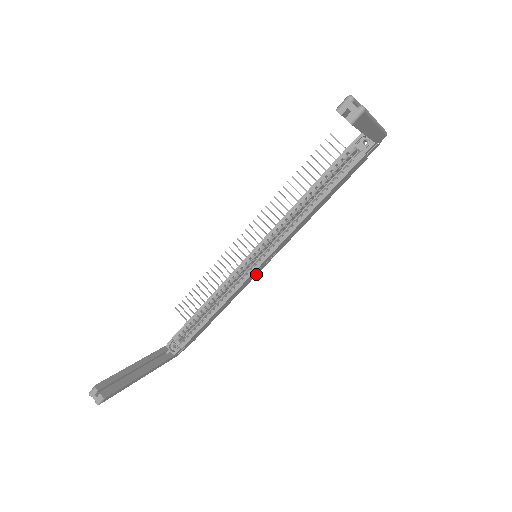
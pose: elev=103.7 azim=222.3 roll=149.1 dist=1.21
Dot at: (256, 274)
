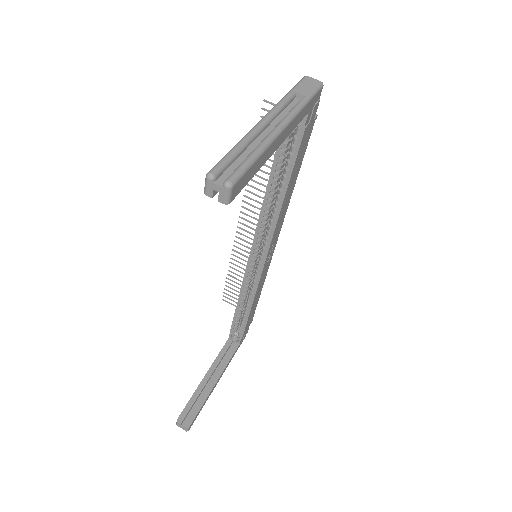
Dot at: (269, 261)
